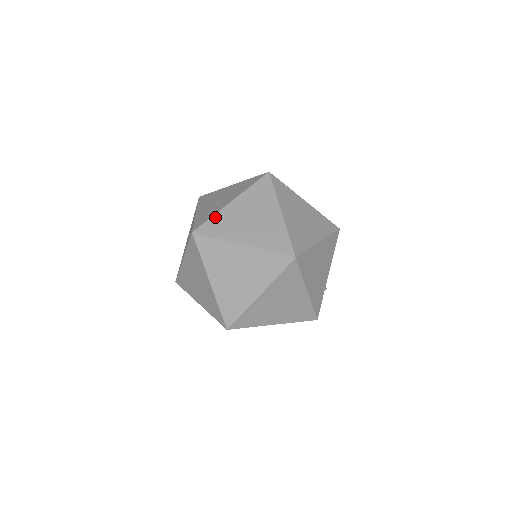
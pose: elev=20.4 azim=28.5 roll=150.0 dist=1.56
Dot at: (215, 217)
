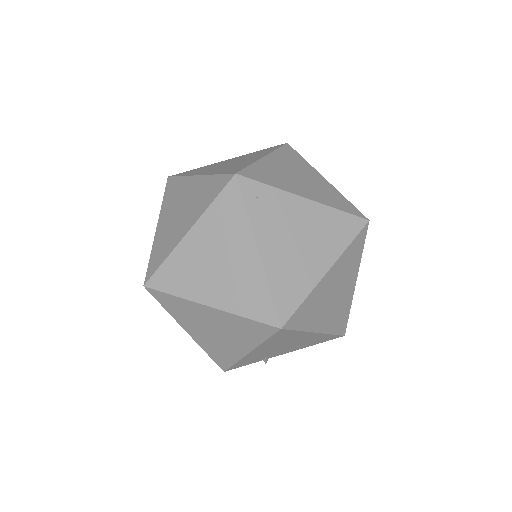
Dot at: (273, 191)
